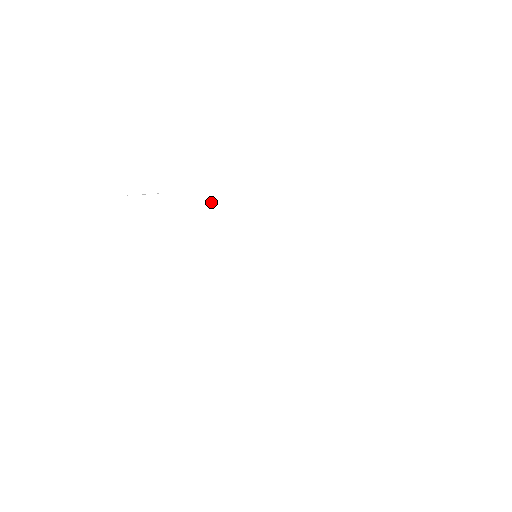
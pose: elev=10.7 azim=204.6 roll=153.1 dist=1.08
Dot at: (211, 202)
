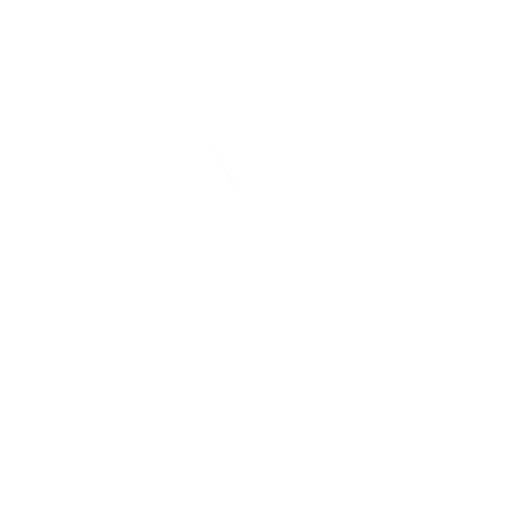
Dot at: (249, 202)
